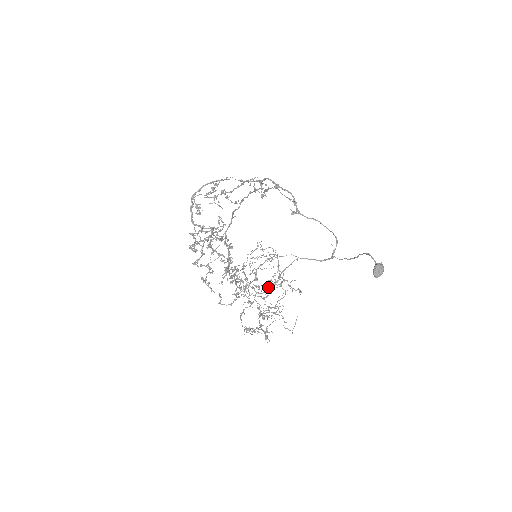
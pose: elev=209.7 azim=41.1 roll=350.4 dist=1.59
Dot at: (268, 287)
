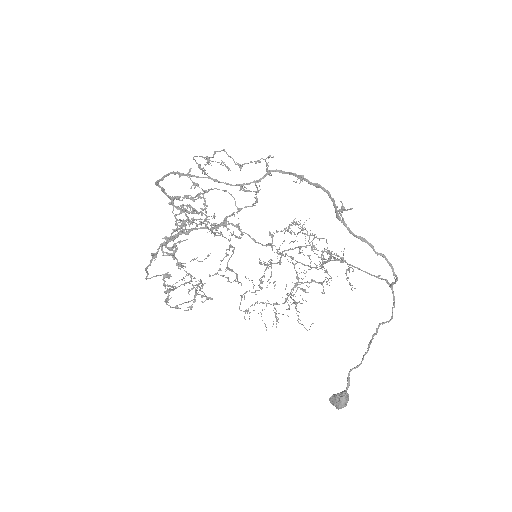
Dot at: occluded
